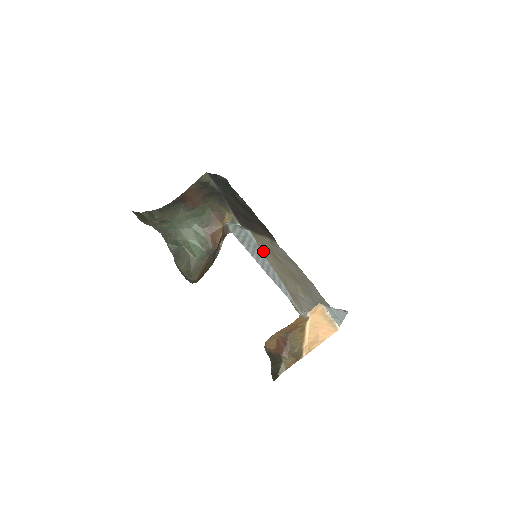
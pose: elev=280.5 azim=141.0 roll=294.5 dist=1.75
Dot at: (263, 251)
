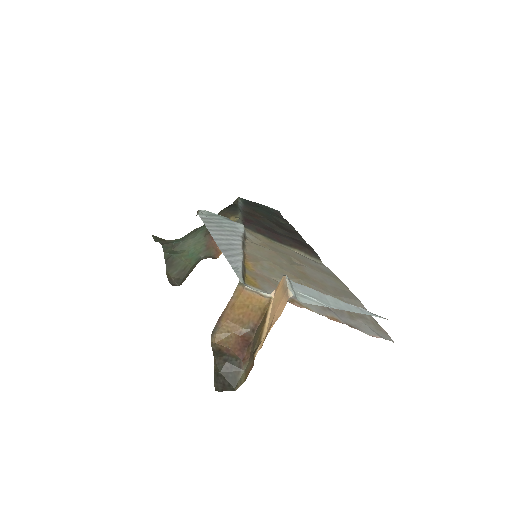
Dot at: (258, 245)
